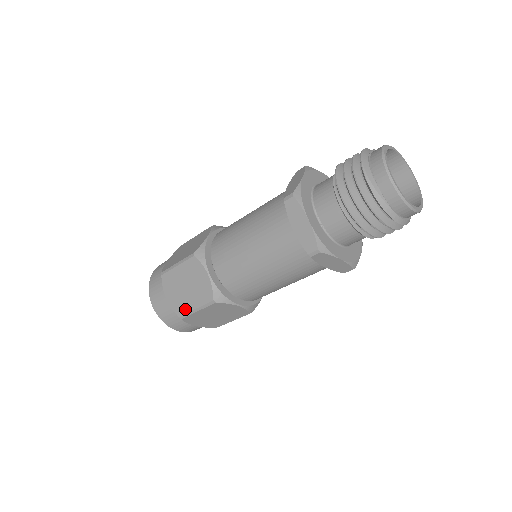
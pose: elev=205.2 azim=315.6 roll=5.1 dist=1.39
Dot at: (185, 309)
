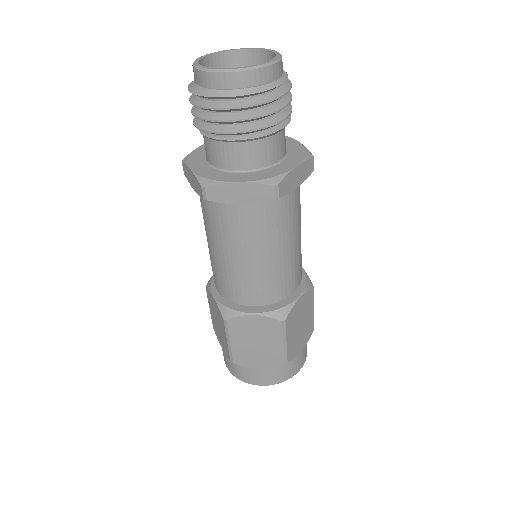
Dot at: (227, 348)
